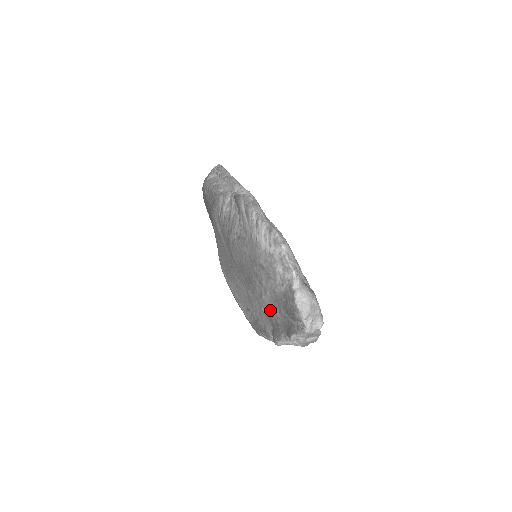
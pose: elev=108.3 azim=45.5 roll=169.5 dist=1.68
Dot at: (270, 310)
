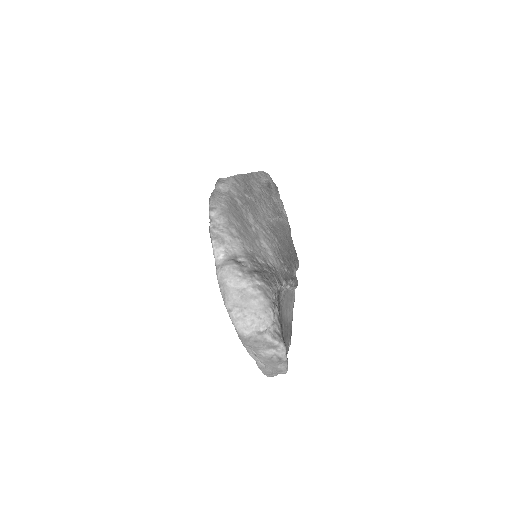
Dot at: occluded
